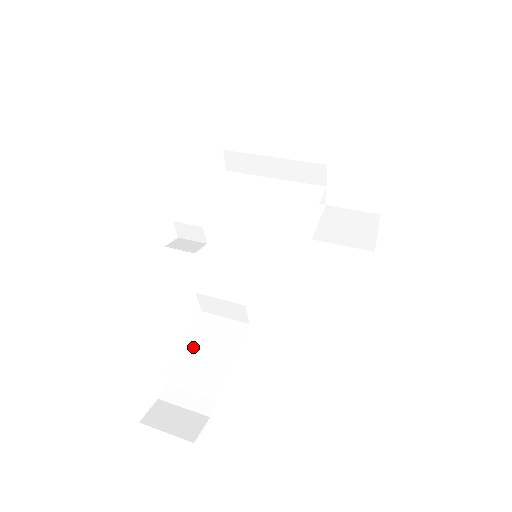
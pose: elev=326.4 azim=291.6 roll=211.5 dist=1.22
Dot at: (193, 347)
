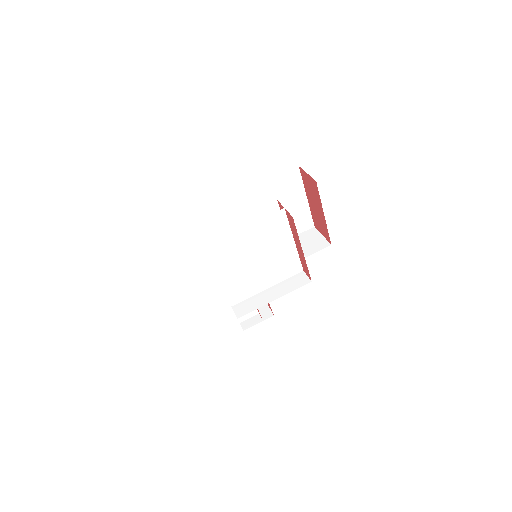
Dot at: occluded
